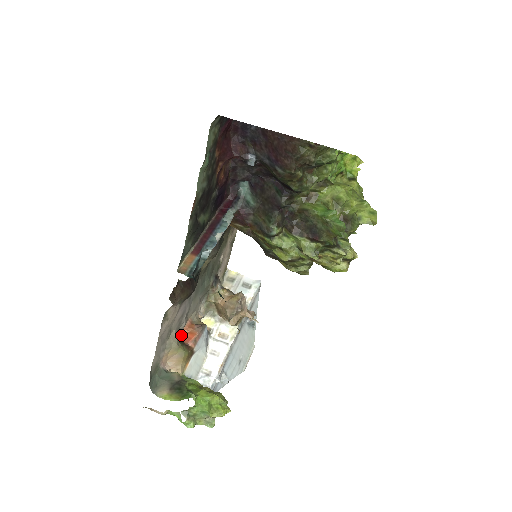
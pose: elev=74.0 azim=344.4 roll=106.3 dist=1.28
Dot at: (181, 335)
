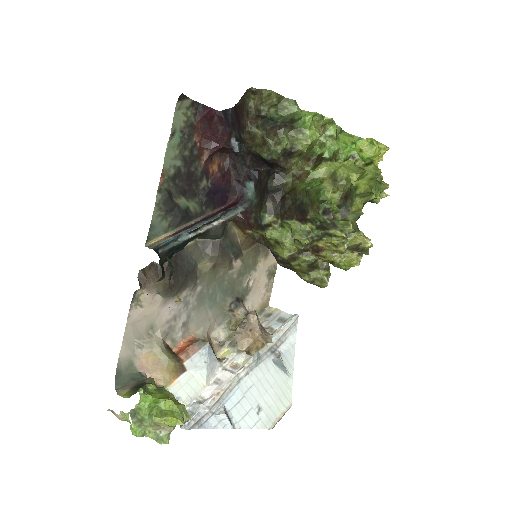
Dot at: (177, 347)
